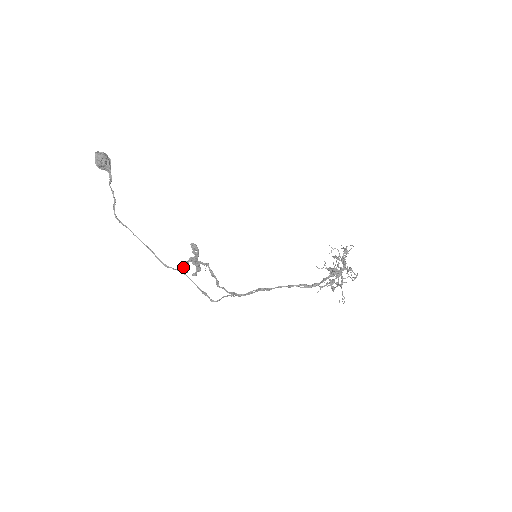
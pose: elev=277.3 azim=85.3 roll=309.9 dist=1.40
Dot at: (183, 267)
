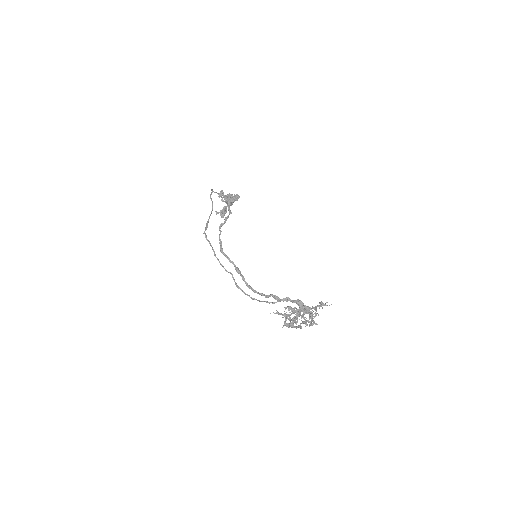
Dot at: (222, 191)
